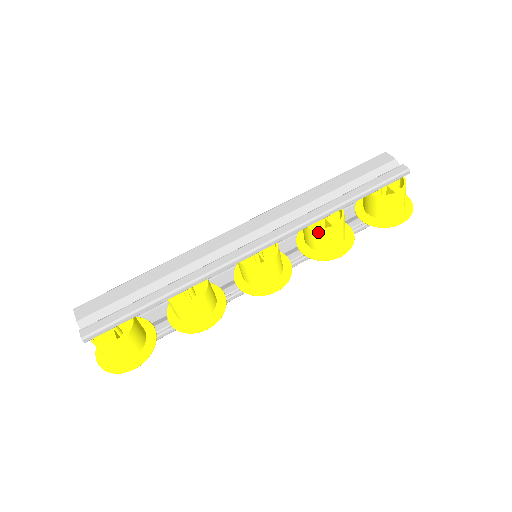
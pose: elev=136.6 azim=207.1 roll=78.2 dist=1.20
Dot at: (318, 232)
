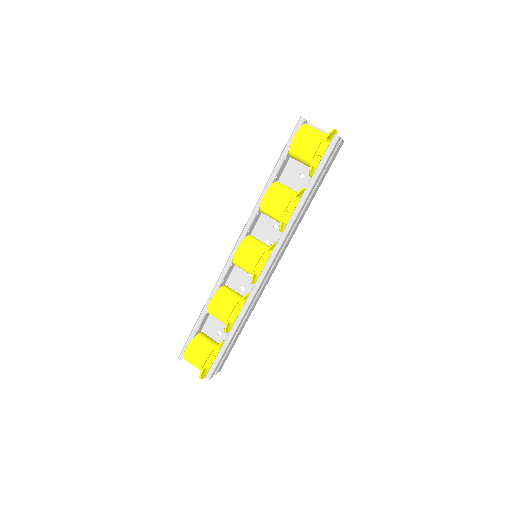
Dot at: (261, 209)
